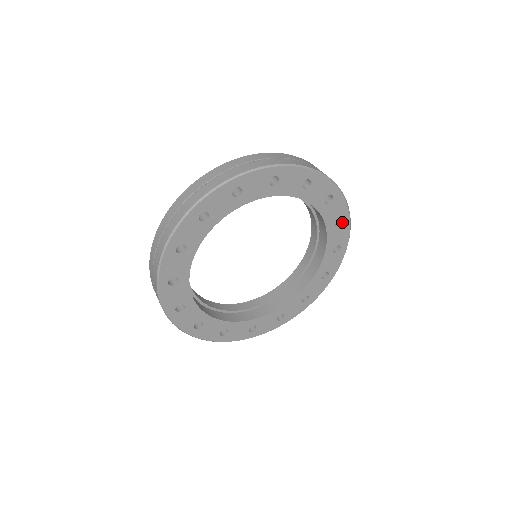
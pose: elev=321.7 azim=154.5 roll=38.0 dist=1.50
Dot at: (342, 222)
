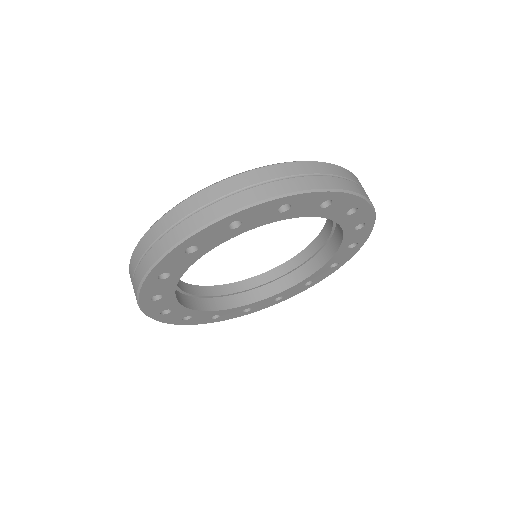
Dot at: (364, 225)
